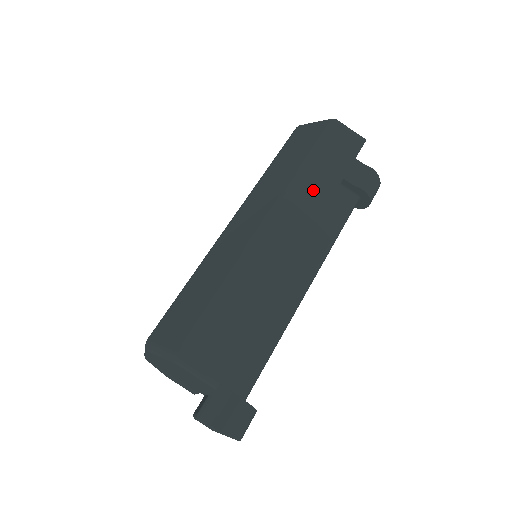
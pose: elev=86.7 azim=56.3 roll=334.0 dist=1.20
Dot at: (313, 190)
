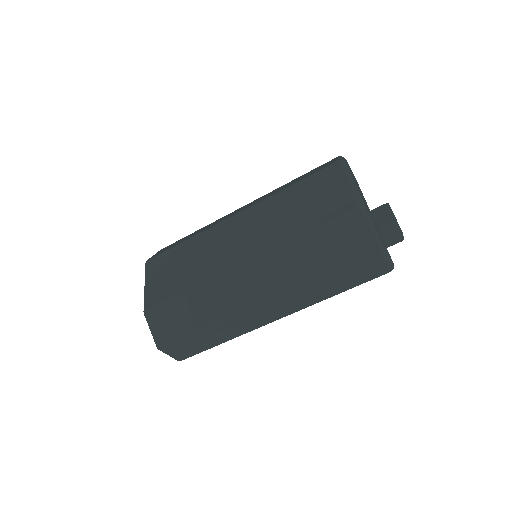
Dot at: (312, 295)
